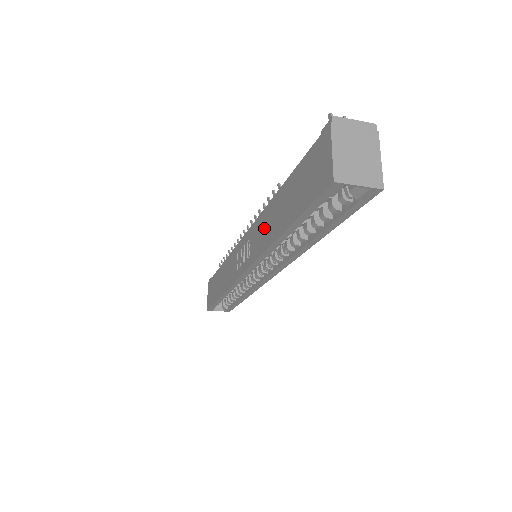
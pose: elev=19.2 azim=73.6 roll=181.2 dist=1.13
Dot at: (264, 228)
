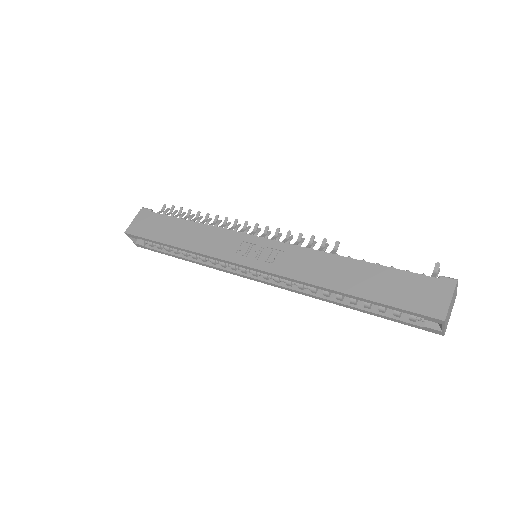
Dot at: (316, 266)
